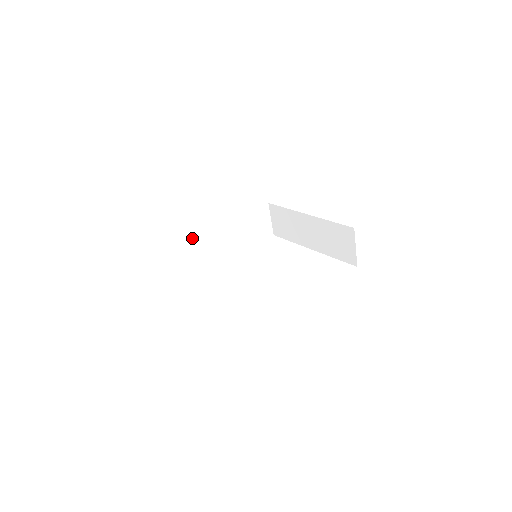
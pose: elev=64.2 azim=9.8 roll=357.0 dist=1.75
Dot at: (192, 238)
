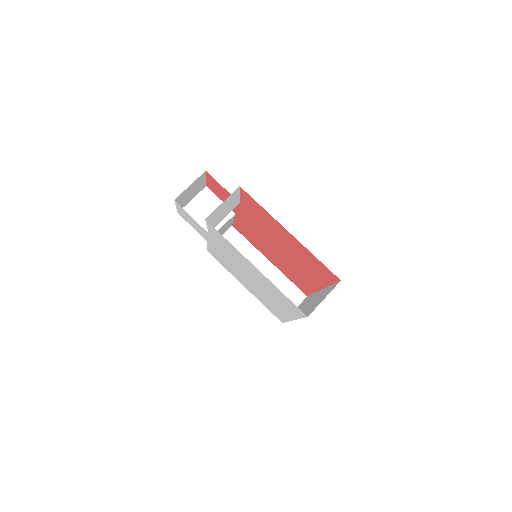
Dot at: (239, 239)
